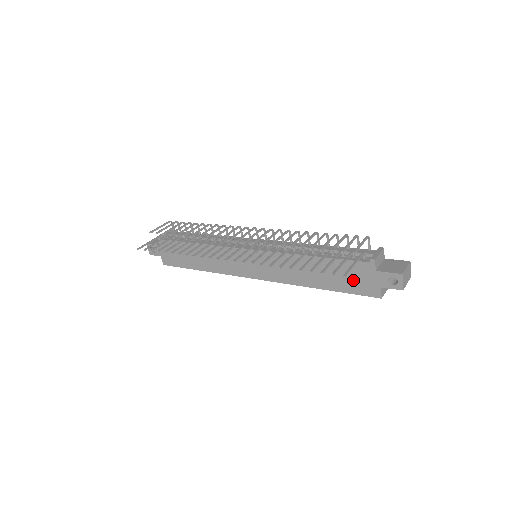
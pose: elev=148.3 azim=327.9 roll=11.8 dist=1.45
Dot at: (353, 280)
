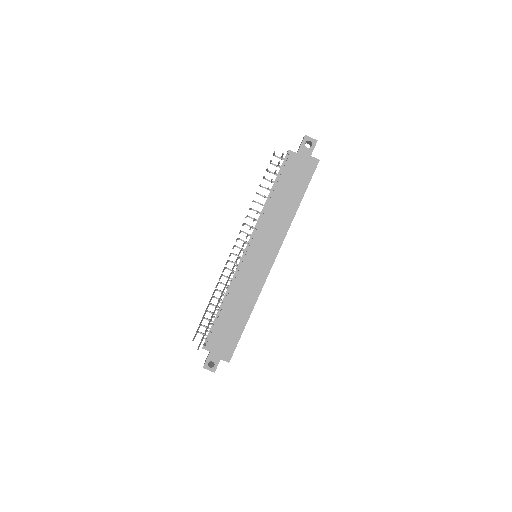
Dot at: (299, 175)
